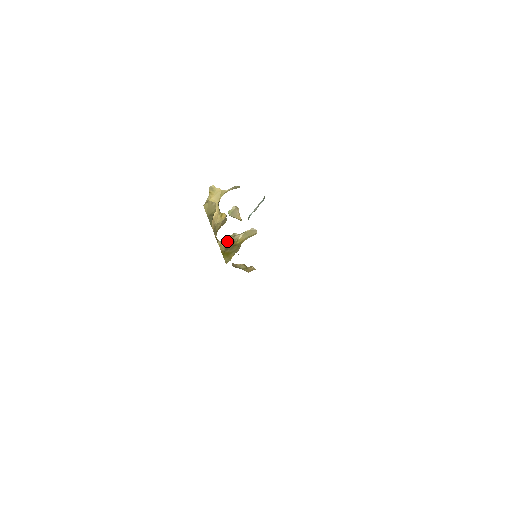
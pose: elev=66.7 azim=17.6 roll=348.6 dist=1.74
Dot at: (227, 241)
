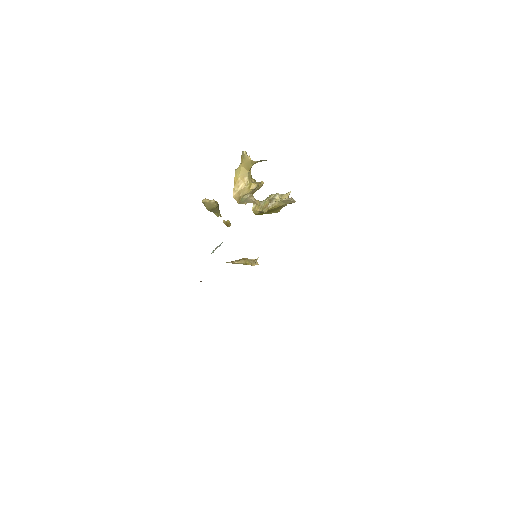
Dot at: (261, 206)
